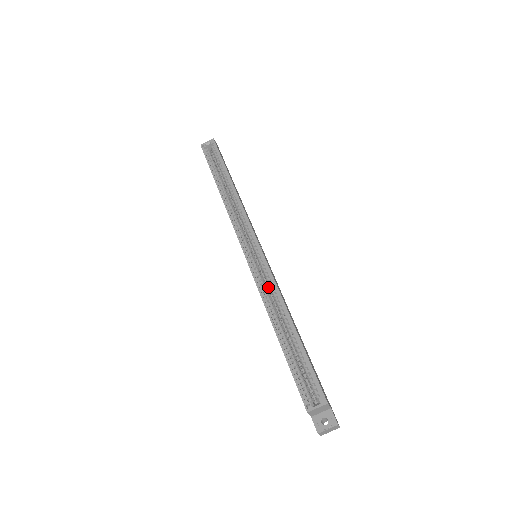
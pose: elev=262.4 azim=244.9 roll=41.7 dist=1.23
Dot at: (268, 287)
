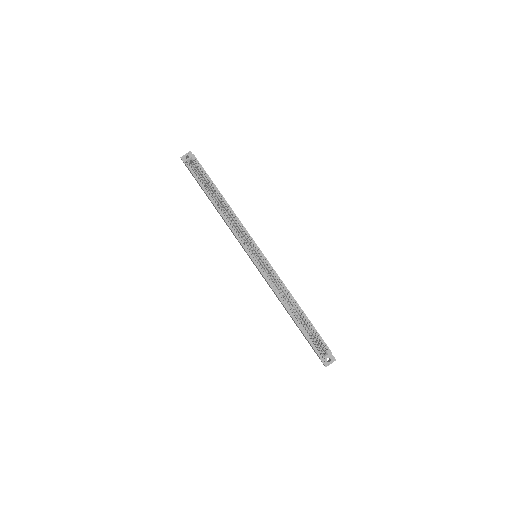
Dot at: (273, 280)
